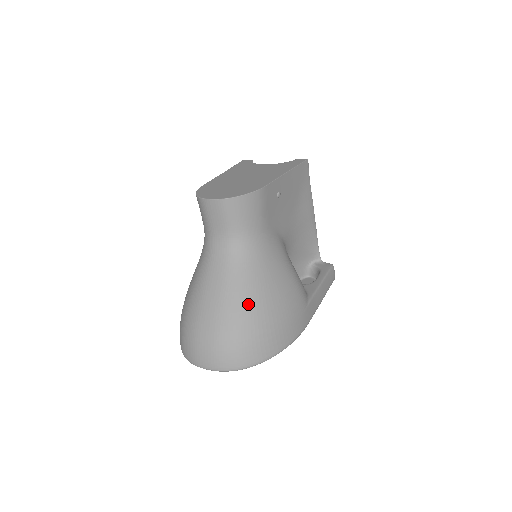
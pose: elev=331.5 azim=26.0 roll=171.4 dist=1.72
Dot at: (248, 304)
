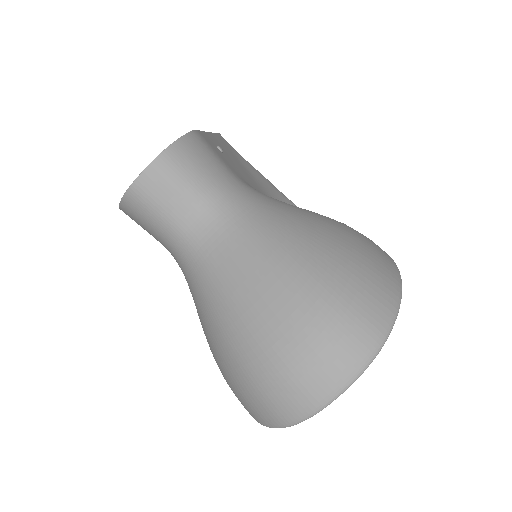
Dot at: (304, 253)
